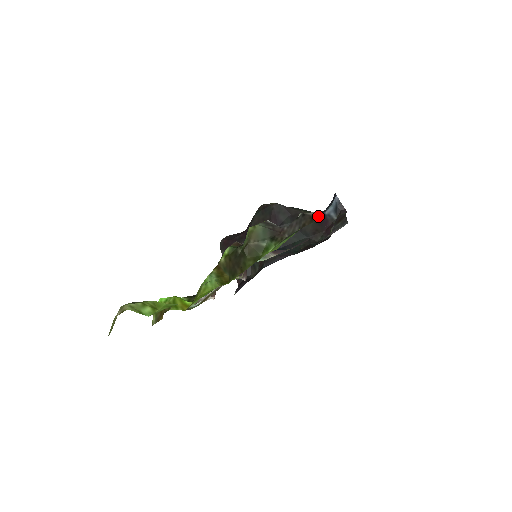
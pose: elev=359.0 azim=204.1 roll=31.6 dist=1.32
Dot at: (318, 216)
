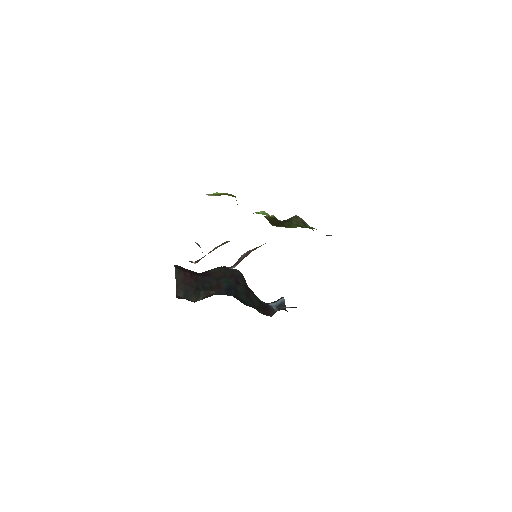
Dot at: (263, 302)
